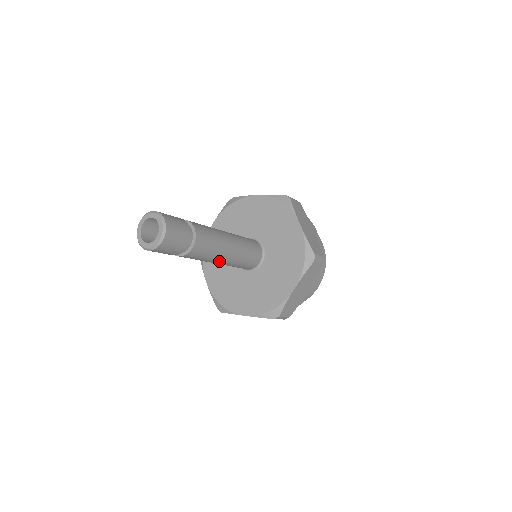
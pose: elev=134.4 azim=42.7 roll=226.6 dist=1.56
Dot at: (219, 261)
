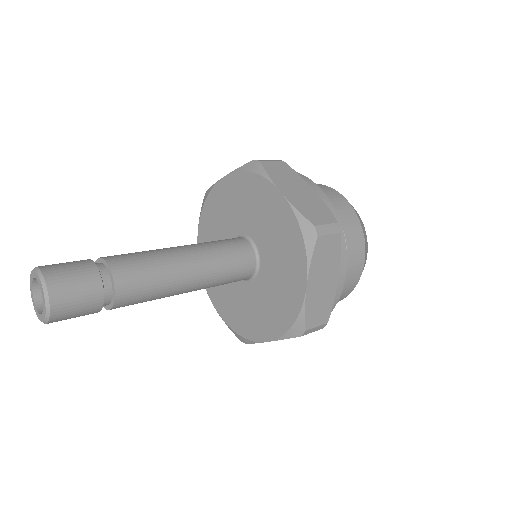
Dot at: (183, 290)
